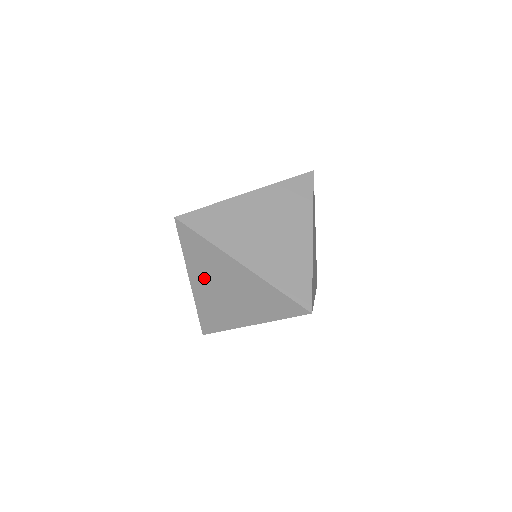
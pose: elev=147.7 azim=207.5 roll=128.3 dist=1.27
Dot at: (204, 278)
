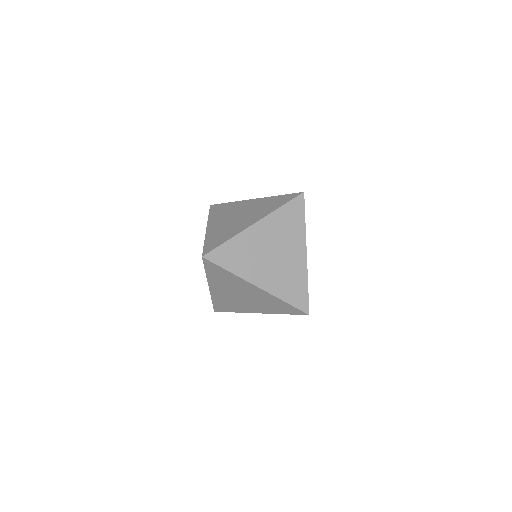
Dot at: (222, 288)
